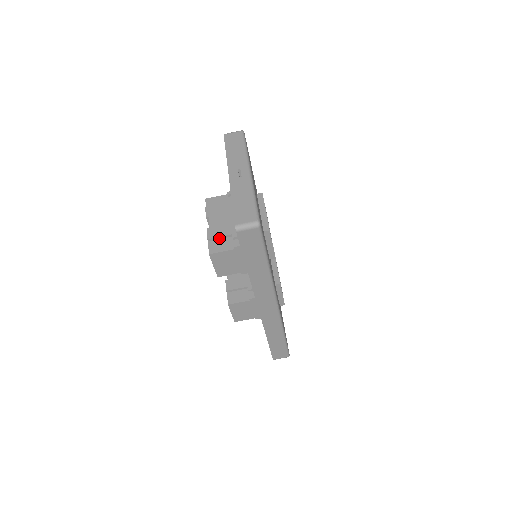
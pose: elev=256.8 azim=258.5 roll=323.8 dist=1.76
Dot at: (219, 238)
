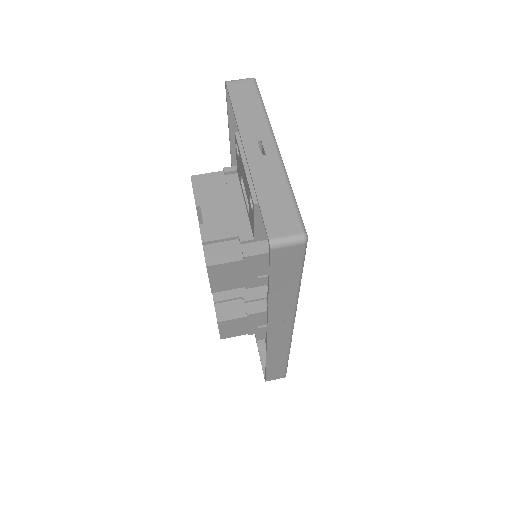
Dot at: (219, 241)
